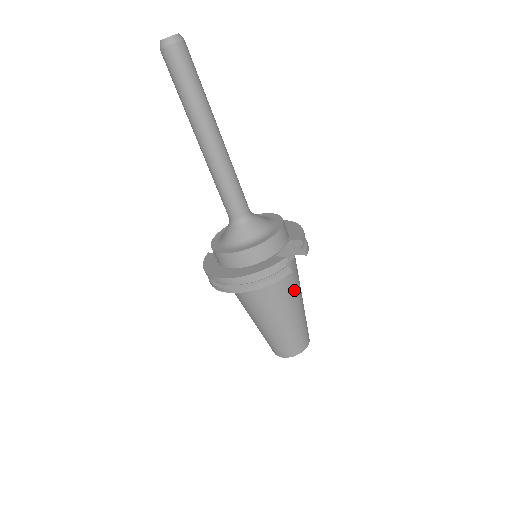
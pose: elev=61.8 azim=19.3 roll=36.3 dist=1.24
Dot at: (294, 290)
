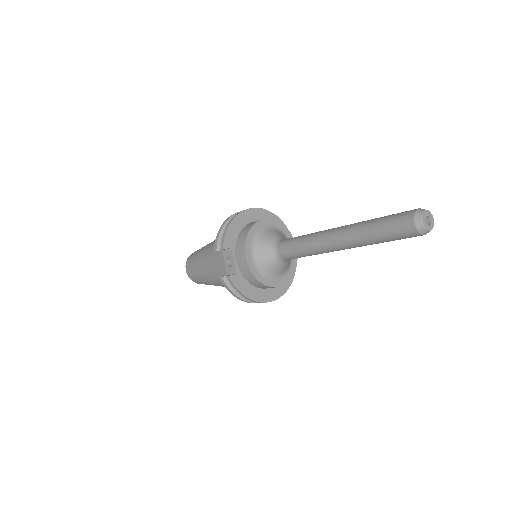
Dot at: occluded
